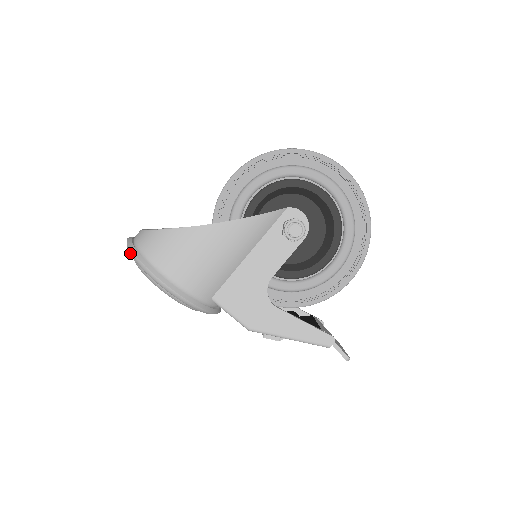
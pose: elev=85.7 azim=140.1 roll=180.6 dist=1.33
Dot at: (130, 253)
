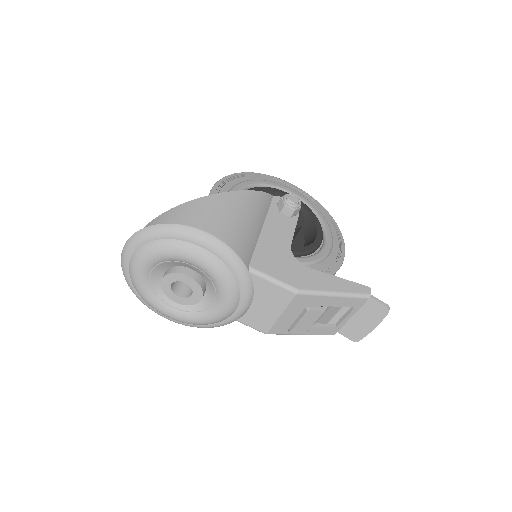
Dot at: (148, 232)
